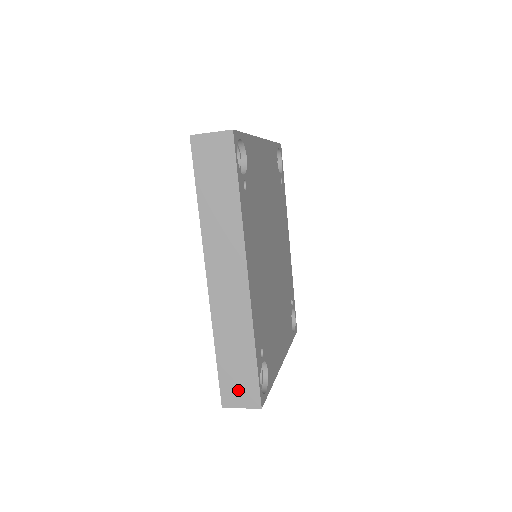
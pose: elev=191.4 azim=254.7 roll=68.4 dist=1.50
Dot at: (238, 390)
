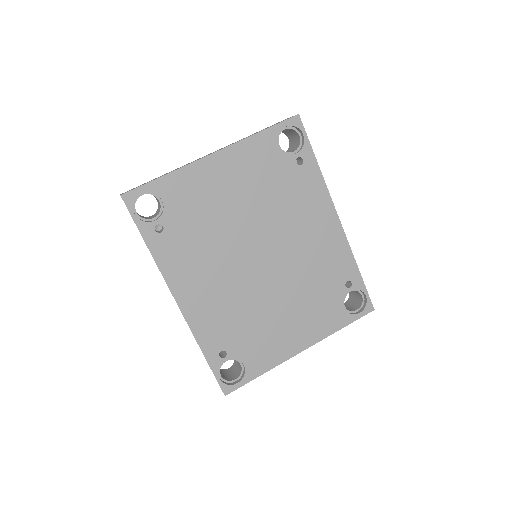
Dot at: occluded
